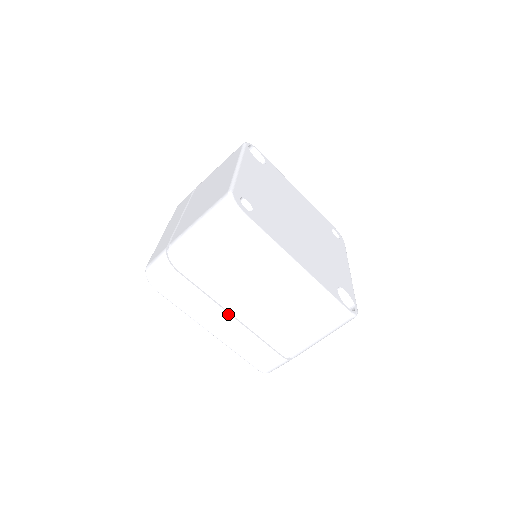
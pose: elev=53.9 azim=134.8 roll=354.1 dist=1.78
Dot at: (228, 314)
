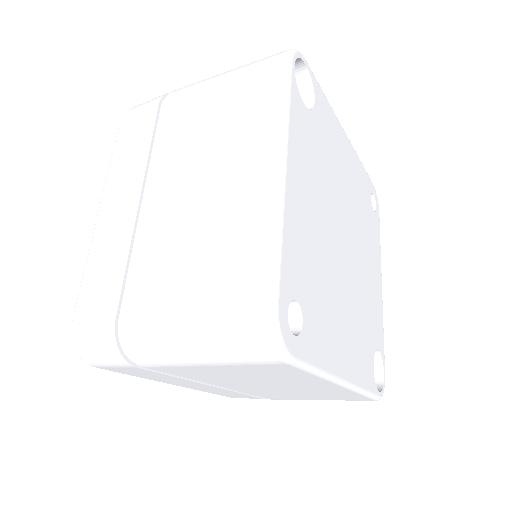
Dot at: (208, 385)
